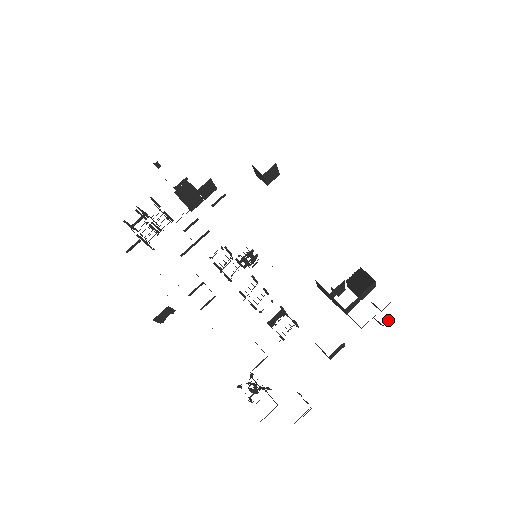
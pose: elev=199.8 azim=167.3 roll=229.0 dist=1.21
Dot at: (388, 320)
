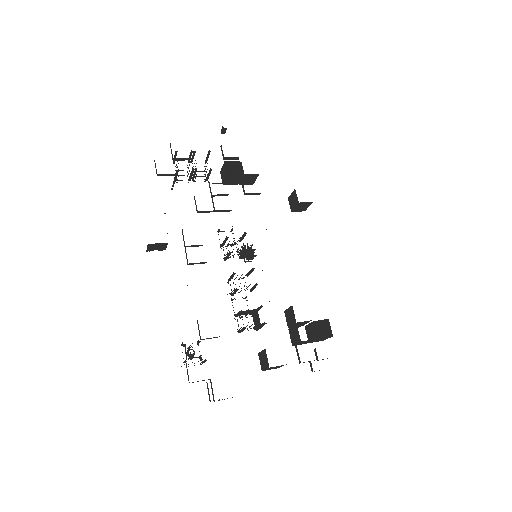
Dot at: (319, 370)
